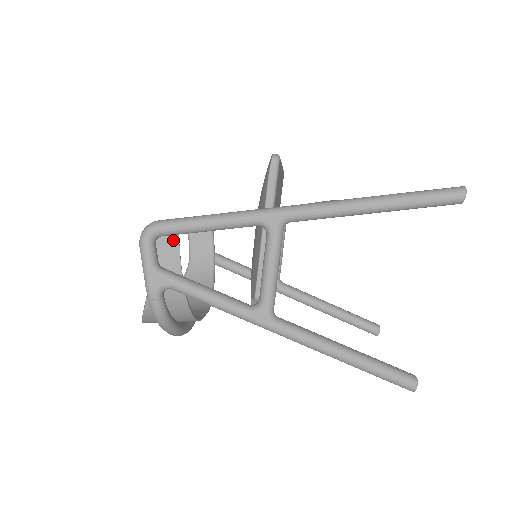
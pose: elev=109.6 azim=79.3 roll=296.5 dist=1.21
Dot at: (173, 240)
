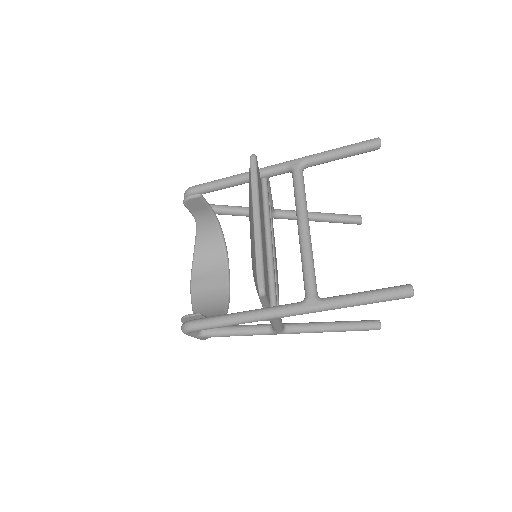
Dot at: occluded
